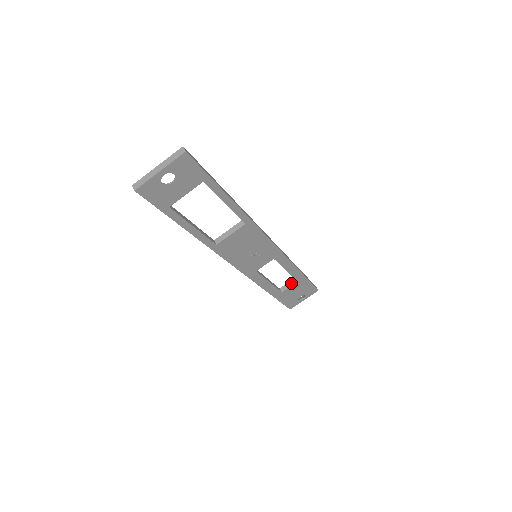
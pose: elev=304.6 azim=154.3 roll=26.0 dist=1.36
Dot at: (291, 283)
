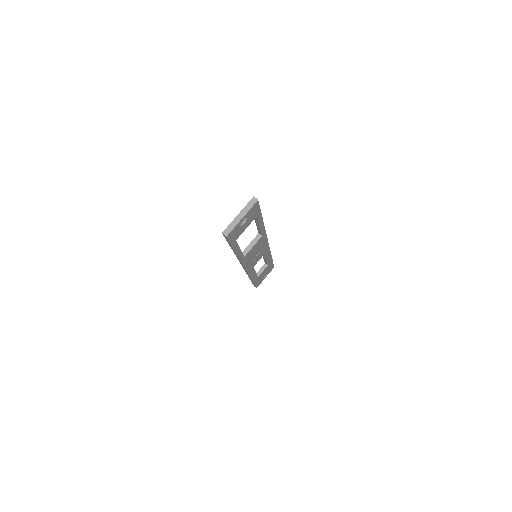
Dot at: (263, 268)
